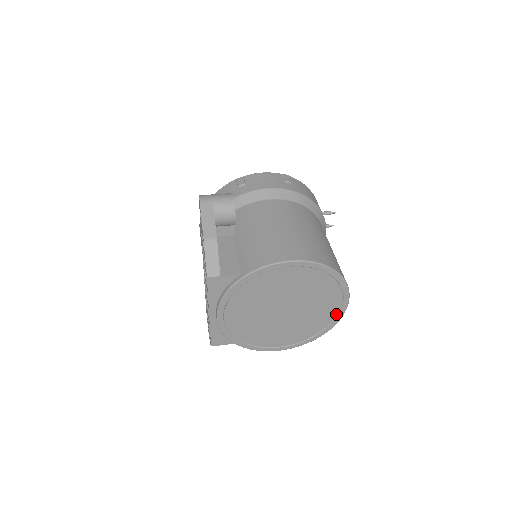
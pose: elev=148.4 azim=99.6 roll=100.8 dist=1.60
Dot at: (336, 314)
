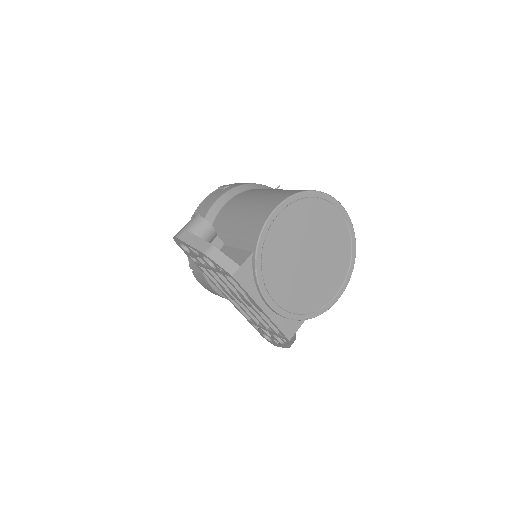
Dot at: (347, 228)
